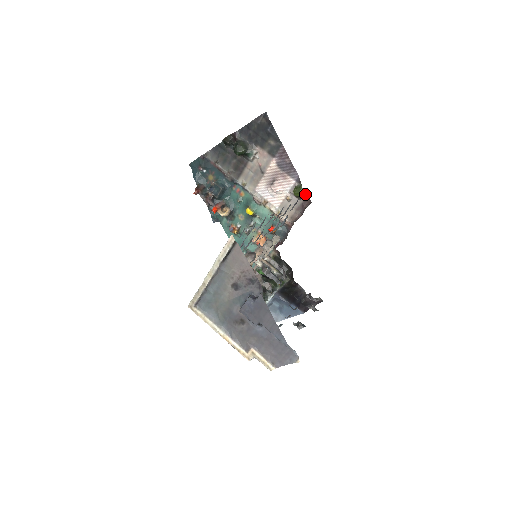
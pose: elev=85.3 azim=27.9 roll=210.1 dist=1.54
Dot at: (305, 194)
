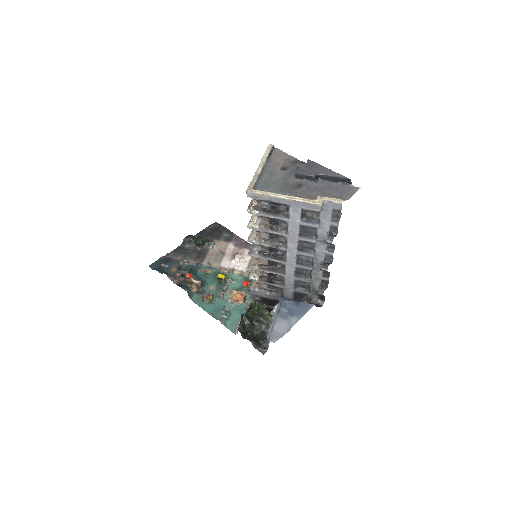
Dot at: occluded
